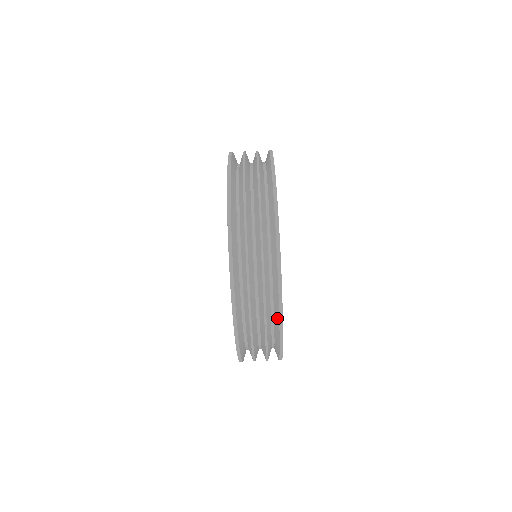
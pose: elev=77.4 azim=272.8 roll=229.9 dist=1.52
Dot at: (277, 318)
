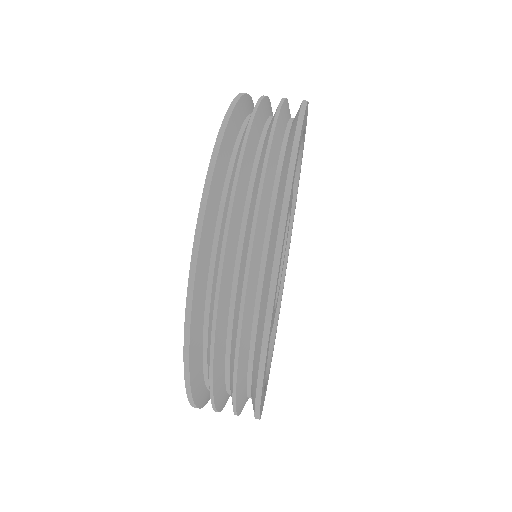
Dot at: (254, 383)
